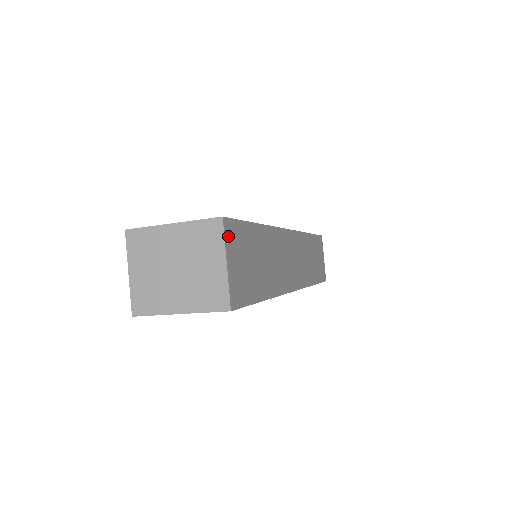
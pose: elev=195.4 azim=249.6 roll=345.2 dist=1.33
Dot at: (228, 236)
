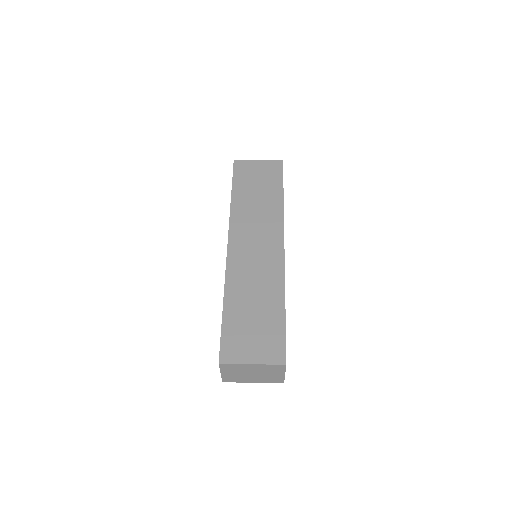
Dot at: occluded
